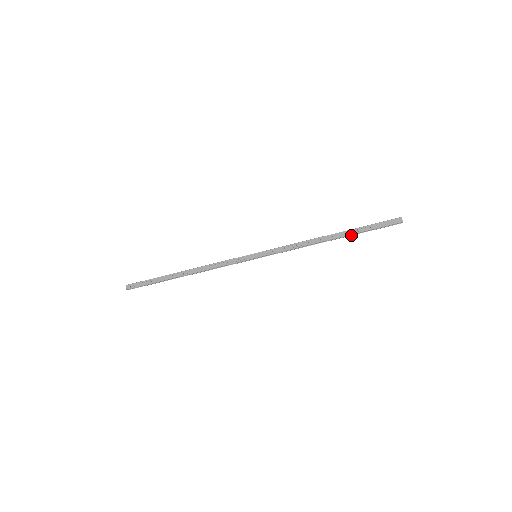
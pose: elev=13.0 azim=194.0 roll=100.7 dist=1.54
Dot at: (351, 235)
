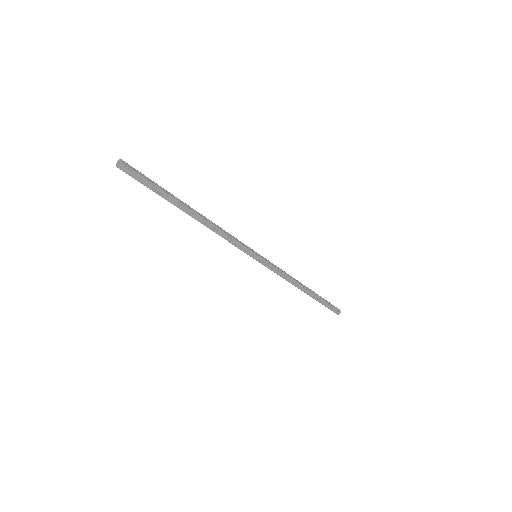
Dot at: (313, 296)
